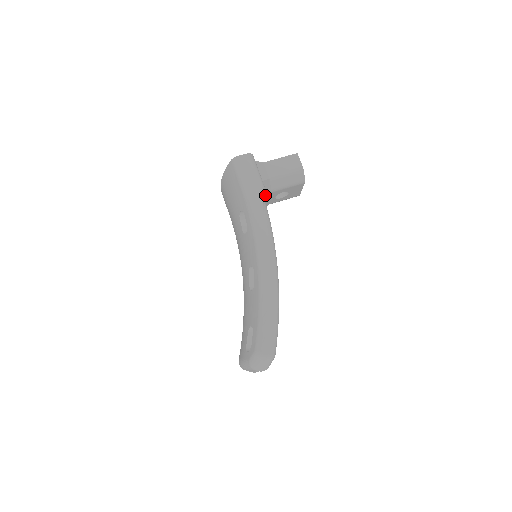
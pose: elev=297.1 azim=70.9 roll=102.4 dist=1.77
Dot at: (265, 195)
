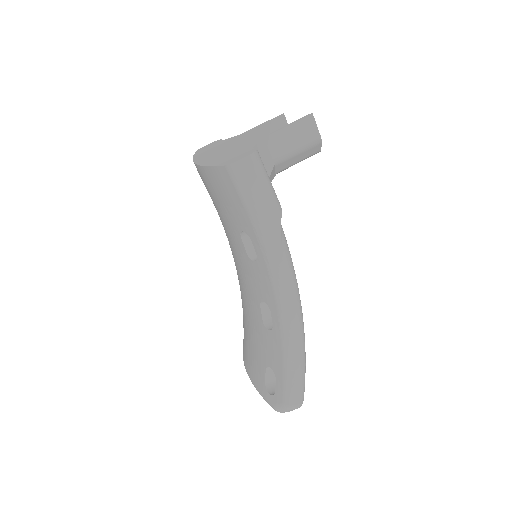
Dot at: occluded
